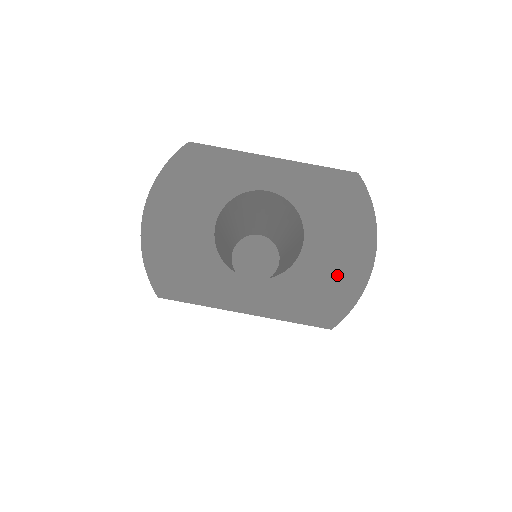
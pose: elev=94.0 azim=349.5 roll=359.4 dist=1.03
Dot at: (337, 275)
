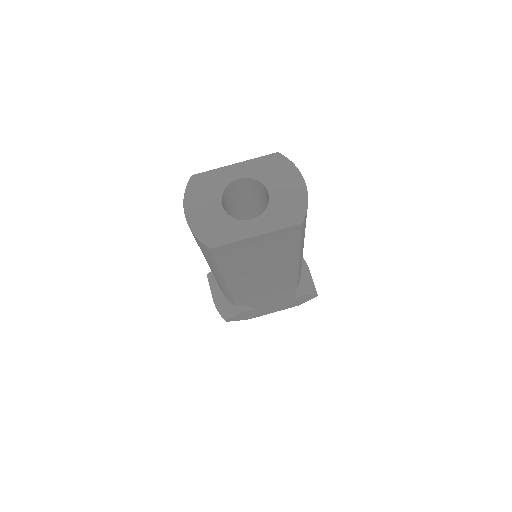
Dot at: (292, 199)
